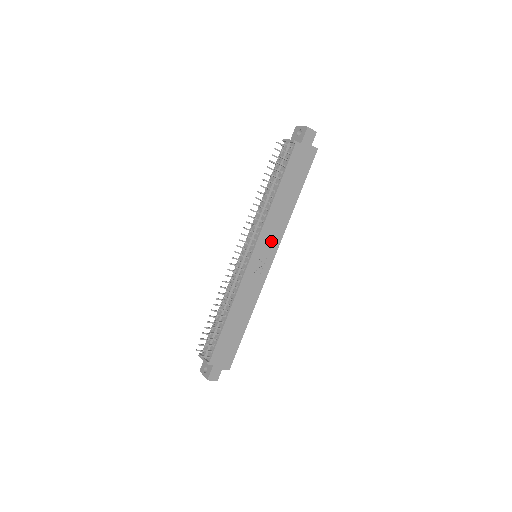
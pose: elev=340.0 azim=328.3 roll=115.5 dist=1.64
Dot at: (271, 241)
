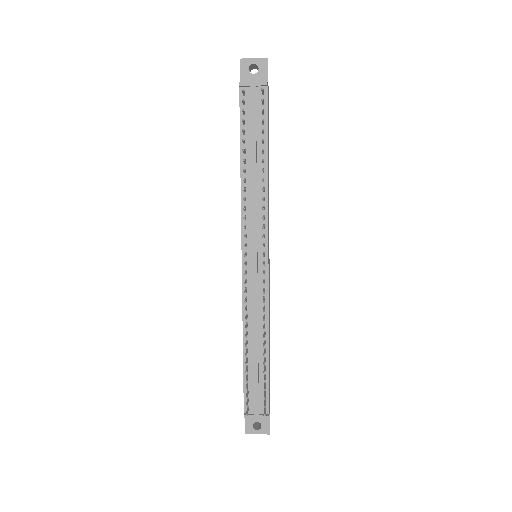
Dot at: occluded
